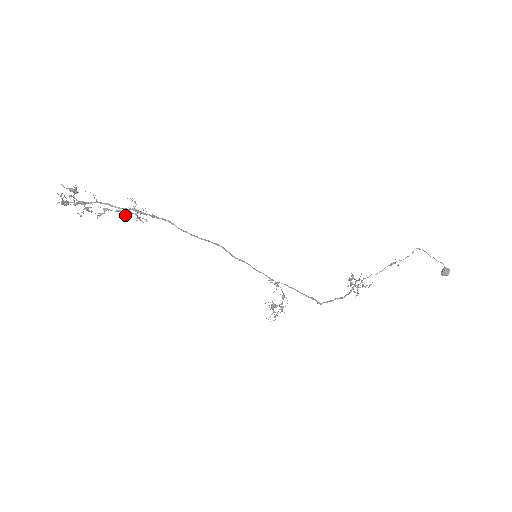
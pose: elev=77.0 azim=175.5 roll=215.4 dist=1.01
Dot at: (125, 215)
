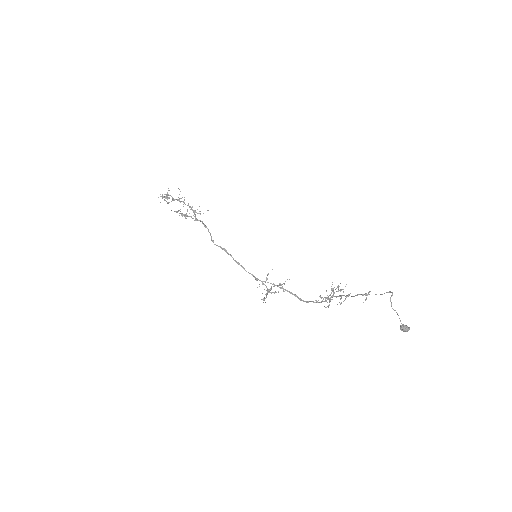
Dot at: (185, 216)
